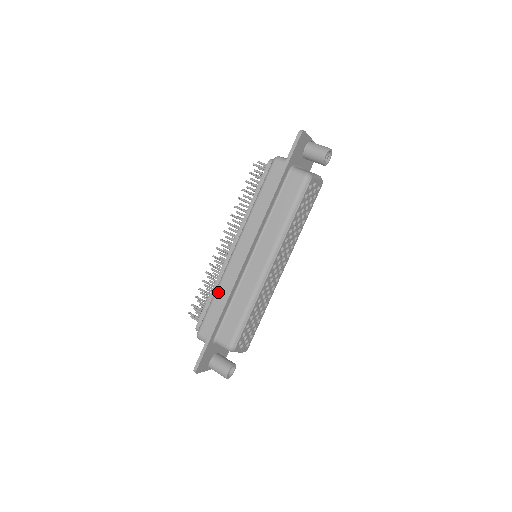
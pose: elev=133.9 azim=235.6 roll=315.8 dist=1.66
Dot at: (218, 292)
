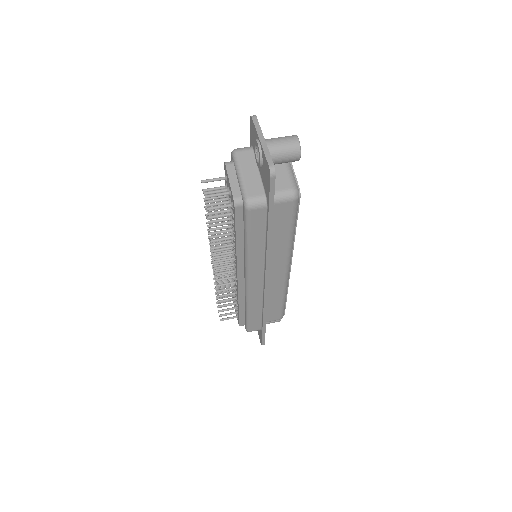
Dot at: (251, 309)
